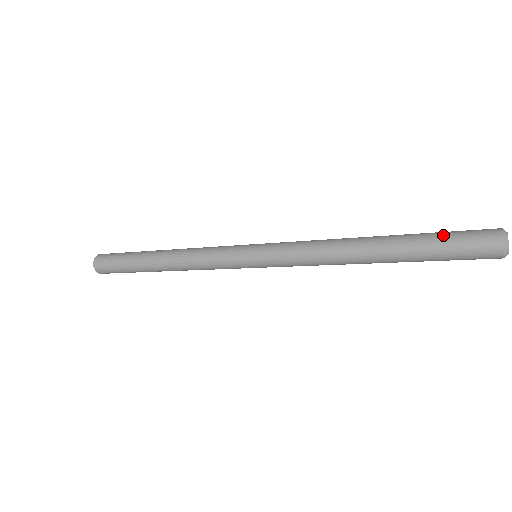
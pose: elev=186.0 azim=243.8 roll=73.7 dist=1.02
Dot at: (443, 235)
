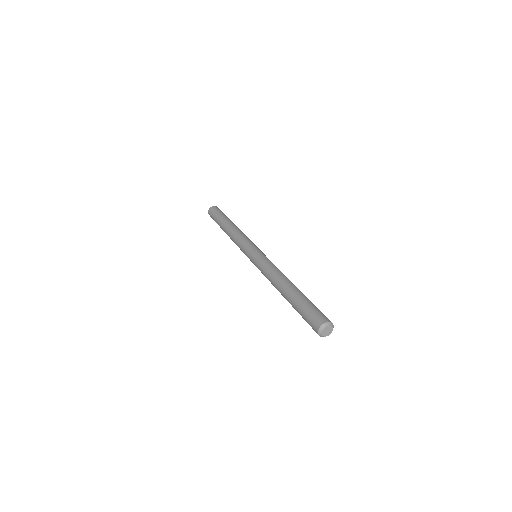
Dot at: (301, 315)
